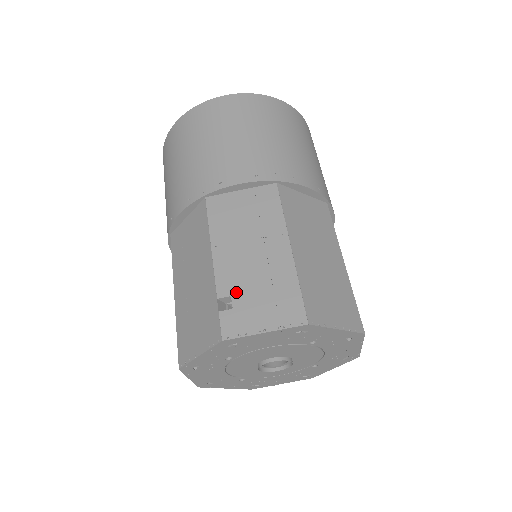
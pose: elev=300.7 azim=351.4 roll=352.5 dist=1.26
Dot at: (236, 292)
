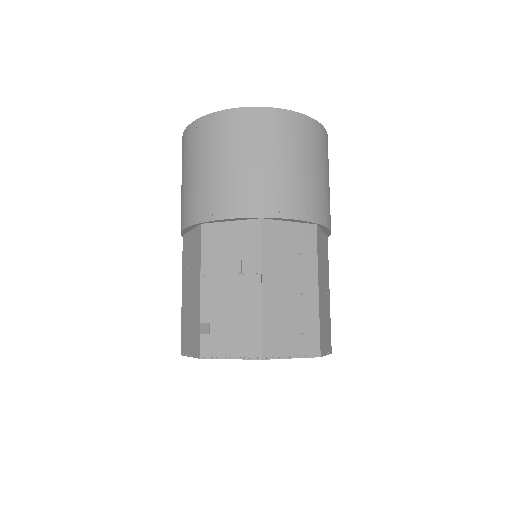
Dot at: (214, 320)
